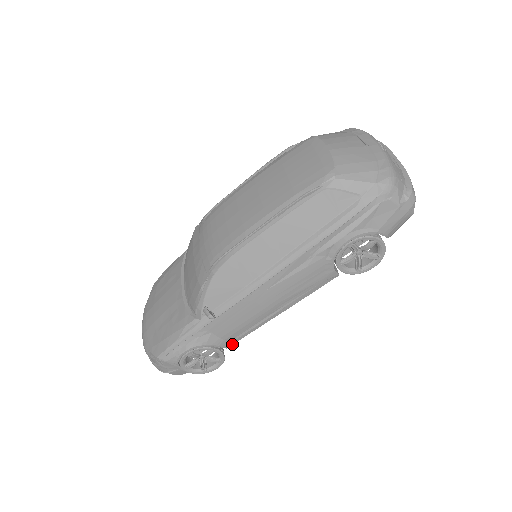
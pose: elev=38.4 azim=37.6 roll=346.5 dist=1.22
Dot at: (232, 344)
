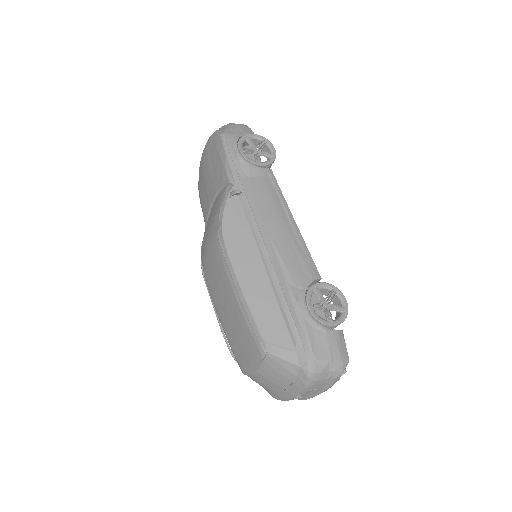
Dot at: occluded
